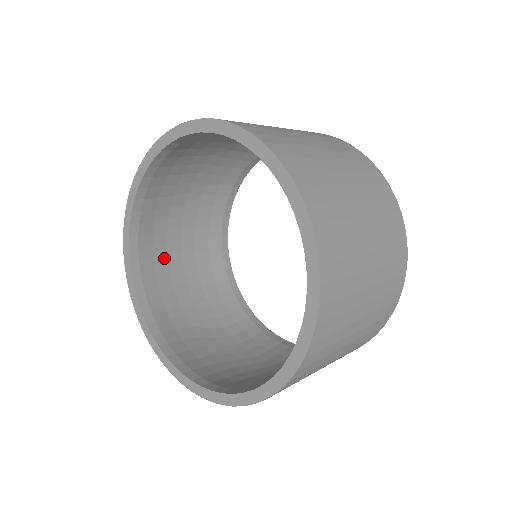
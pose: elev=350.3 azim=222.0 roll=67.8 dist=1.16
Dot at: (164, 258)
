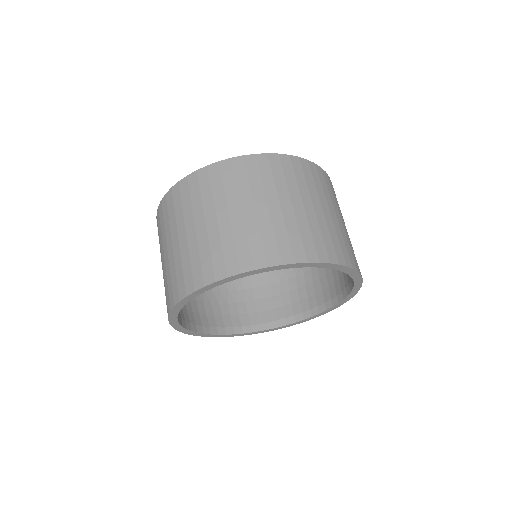
Dot at: occluded
